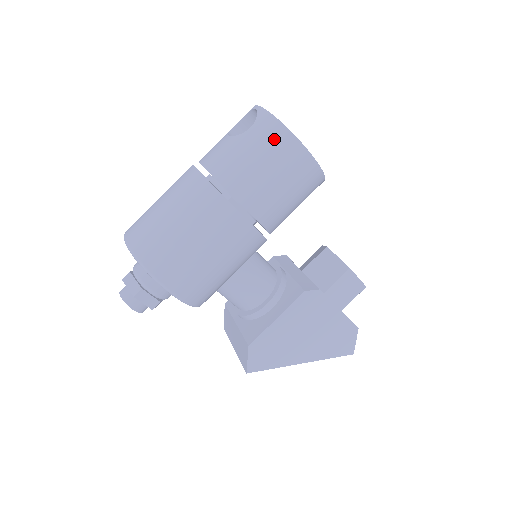
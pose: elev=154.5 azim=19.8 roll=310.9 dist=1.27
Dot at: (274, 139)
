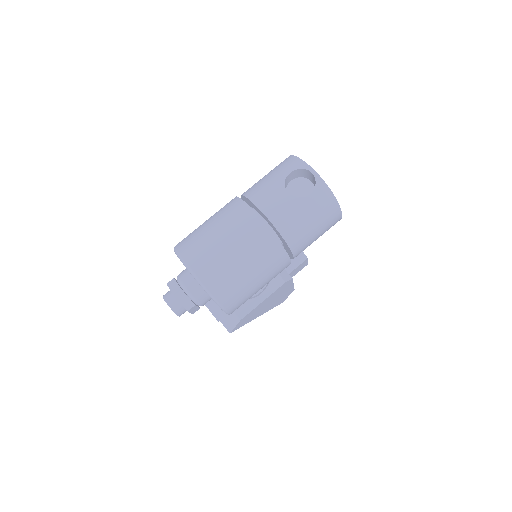
Dot at: (327, 209)
